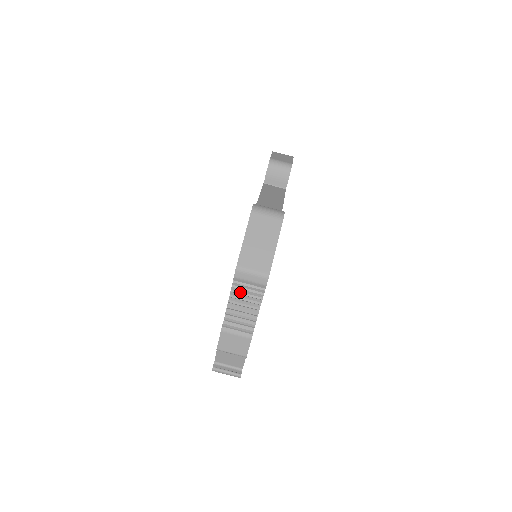
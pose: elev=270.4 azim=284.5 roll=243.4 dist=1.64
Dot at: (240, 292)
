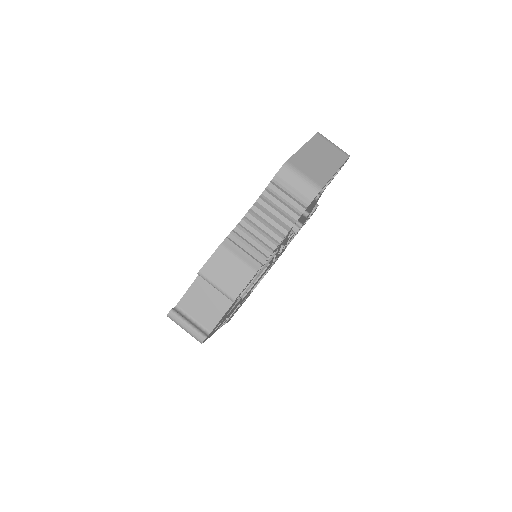
Dot at: (272, 201)
